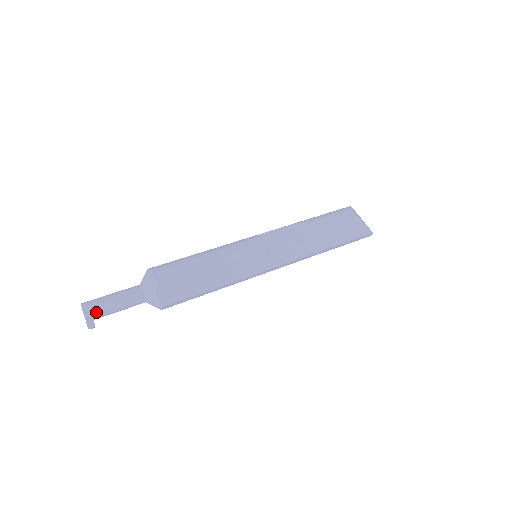
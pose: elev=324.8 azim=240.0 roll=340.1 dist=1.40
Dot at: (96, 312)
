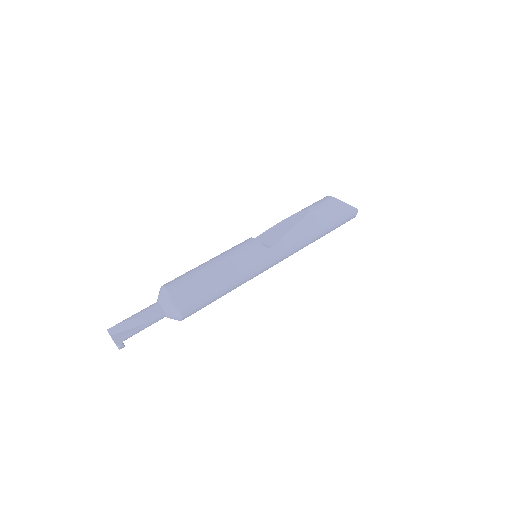
Dot at: (123, 333)
